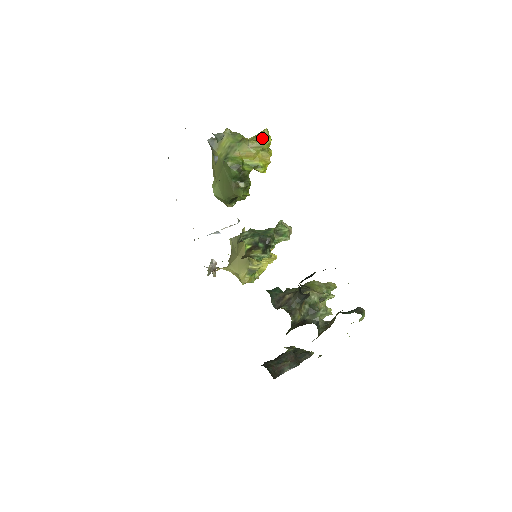
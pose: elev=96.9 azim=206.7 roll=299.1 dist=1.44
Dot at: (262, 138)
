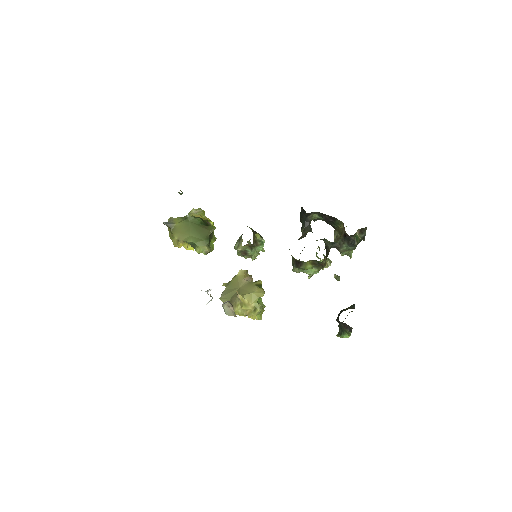
Dot at: (198, 208)
